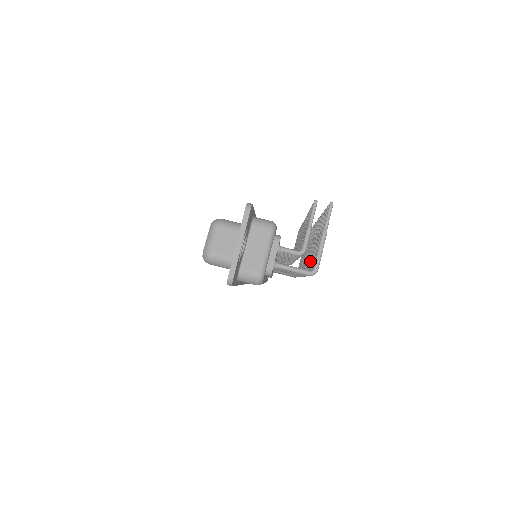
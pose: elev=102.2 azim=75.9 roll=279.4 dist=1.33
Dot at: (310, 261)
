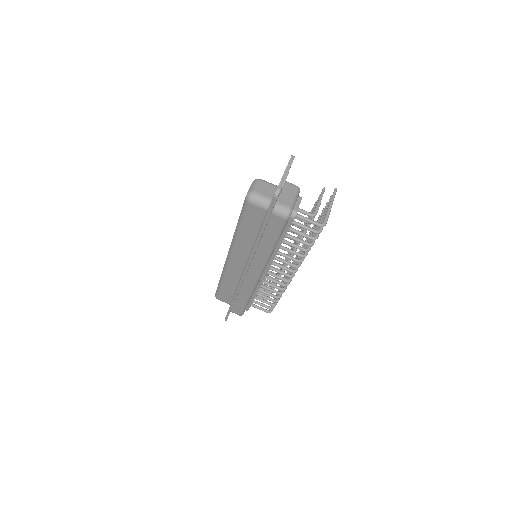
Dot at: occluded
